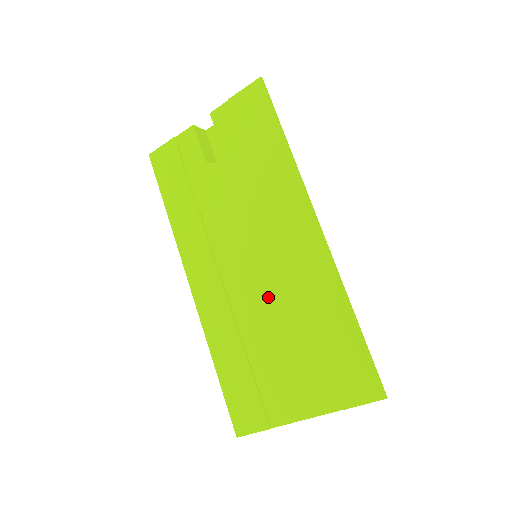
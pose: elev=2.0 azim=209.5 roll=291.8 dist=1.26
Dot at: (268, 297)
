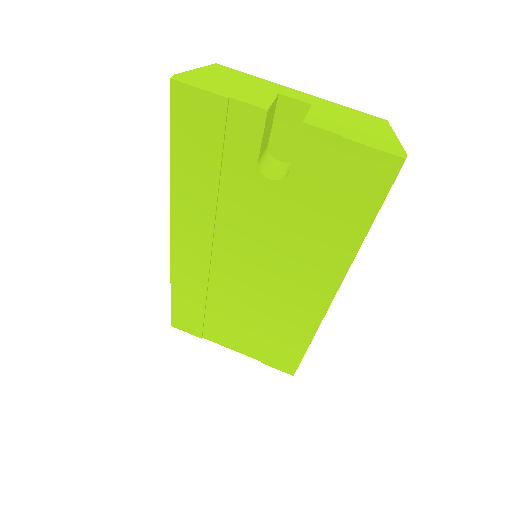
Dot at: (249, 297)
